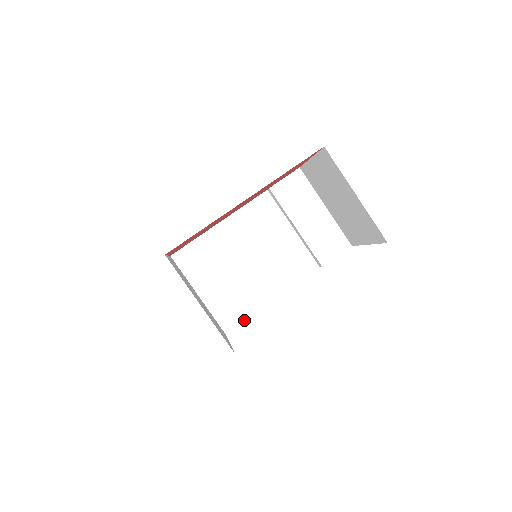
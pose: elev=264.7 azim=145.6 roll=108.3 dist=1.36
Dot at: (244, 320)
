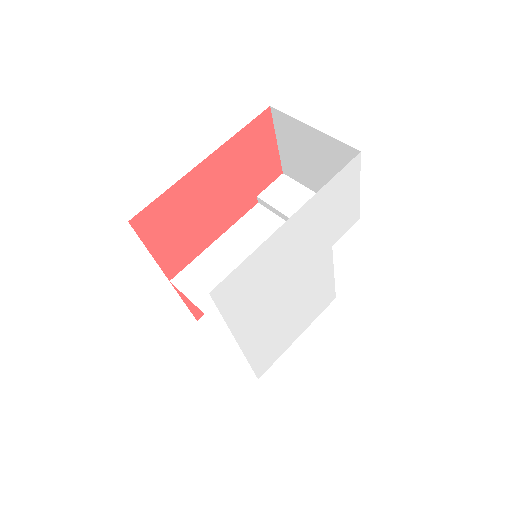
Dot at: (257, 325)
